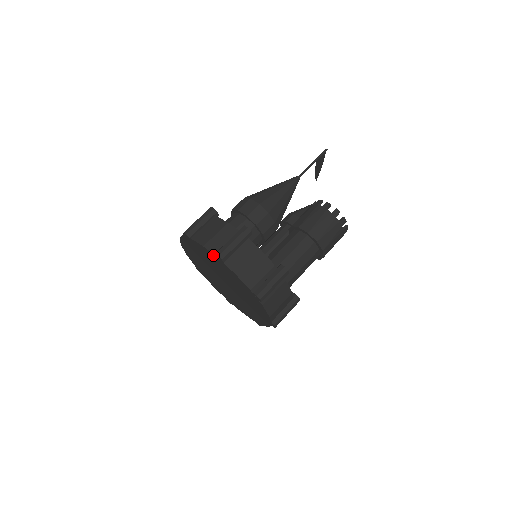
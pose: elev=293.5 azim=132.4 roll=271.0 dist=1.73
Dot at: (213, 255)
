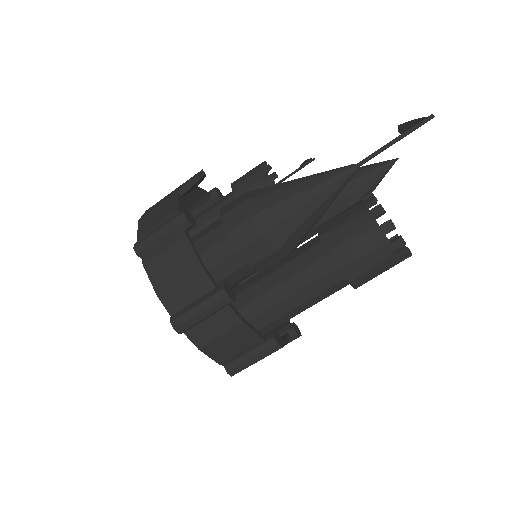
Dot at: (170, 312)
